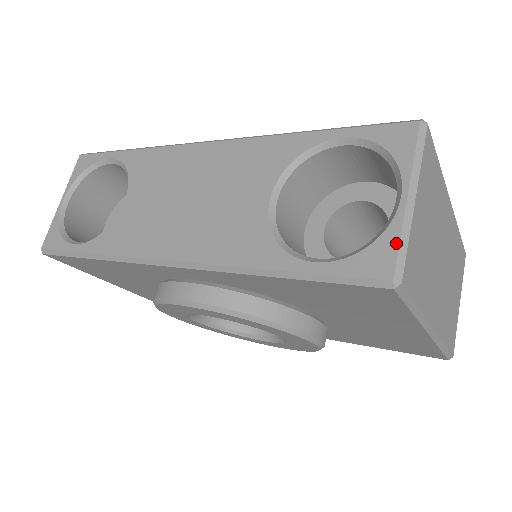
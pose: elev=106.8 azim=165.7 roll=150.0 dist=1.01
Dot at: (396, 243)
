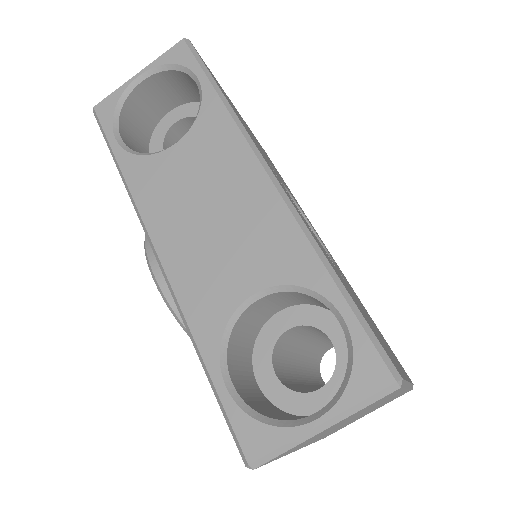
Dot at: (277, 445)
